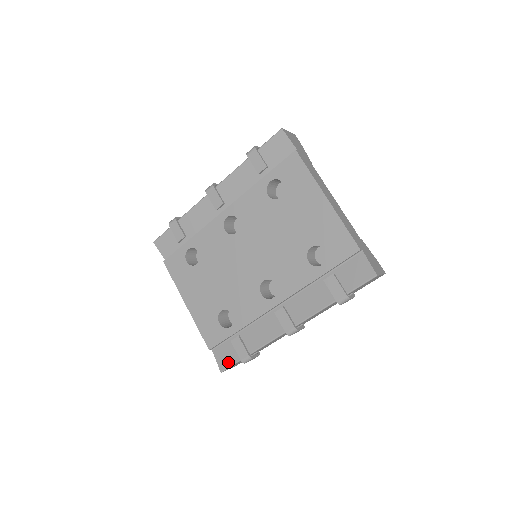
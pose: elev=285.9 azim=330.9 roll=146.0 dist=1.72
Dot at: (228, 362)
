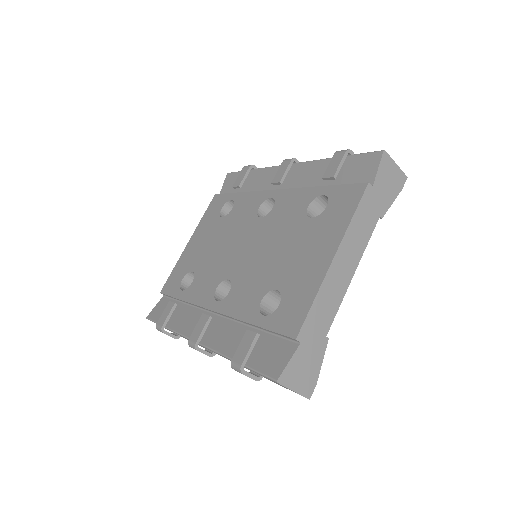
Dot at: (155, 316)
